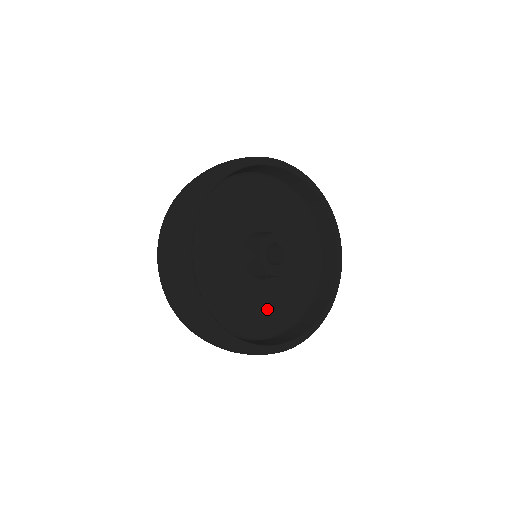
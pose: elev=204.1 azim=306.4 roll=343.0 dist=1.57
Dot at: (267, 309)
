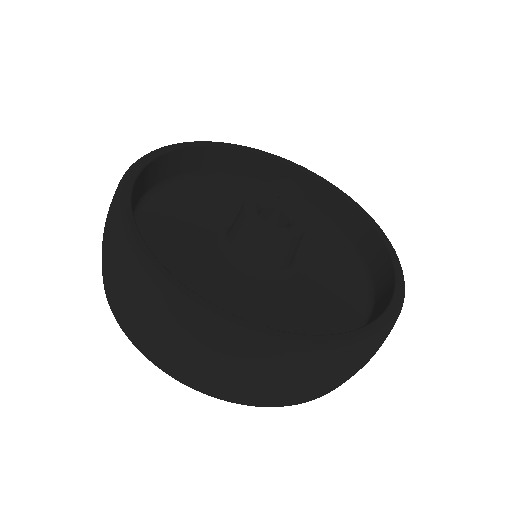
Dot at: (286, 316)
